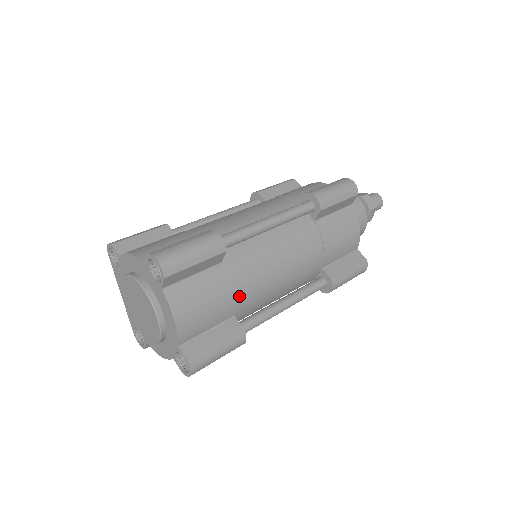
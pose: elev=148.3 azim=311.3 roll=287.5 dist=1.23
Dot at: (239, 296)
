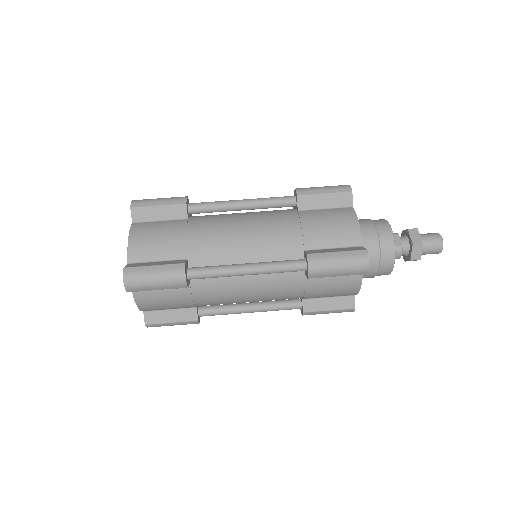
Dot at: (200, 303)
